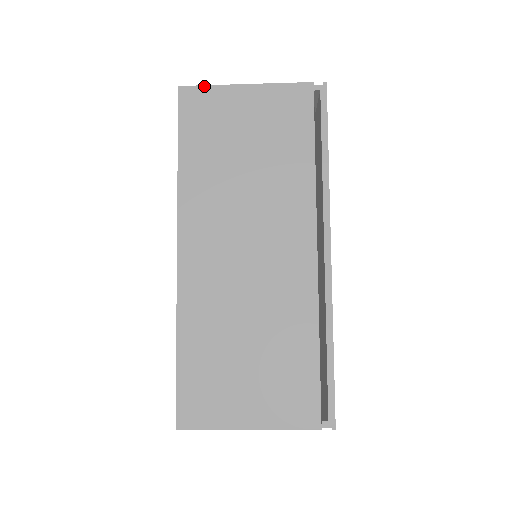
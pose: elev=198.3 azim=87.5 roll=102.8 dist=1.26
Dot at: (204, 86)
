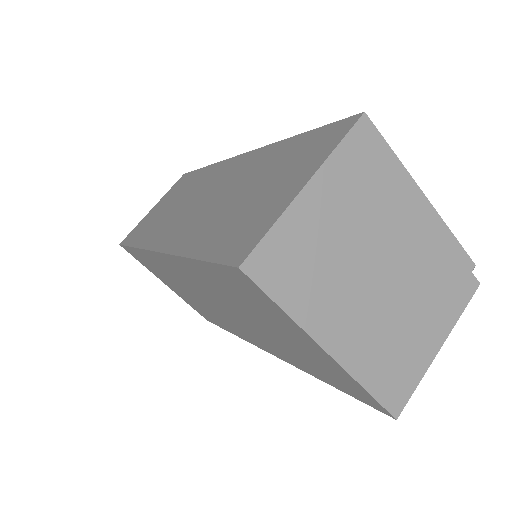
Dot at: occluded
